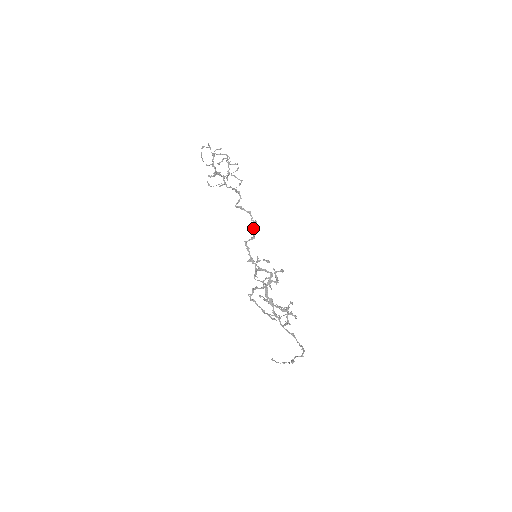
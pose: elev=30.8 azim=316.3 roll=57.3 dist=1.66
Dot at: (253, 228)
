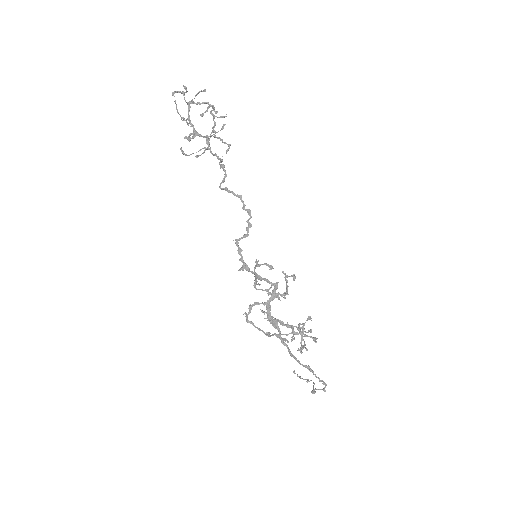
Dot at: (246, 221)
